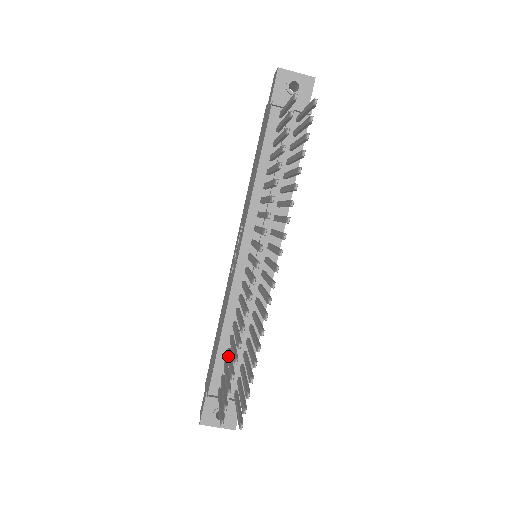
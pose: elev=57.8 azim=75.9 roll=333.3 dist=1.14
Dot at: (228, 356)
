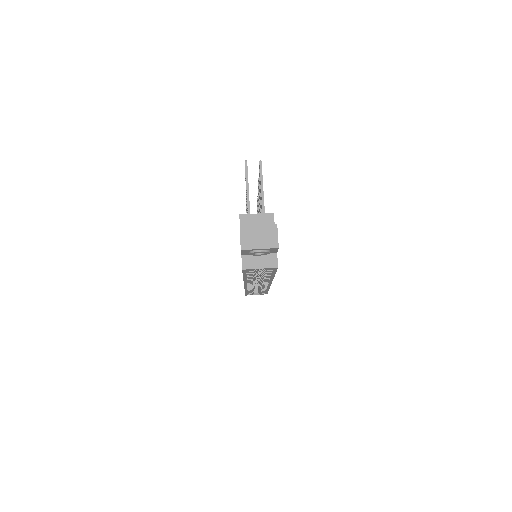
Dot at: (247, 213)
